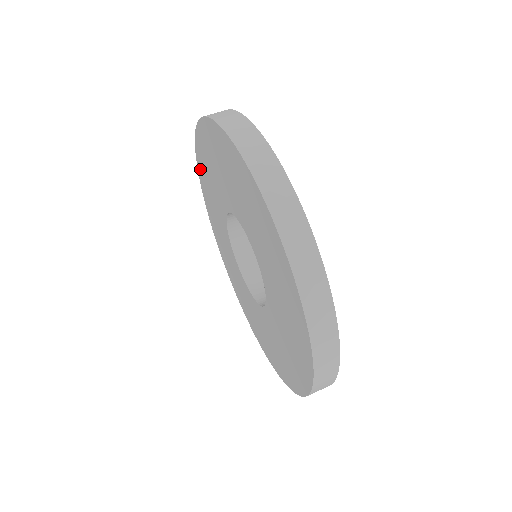
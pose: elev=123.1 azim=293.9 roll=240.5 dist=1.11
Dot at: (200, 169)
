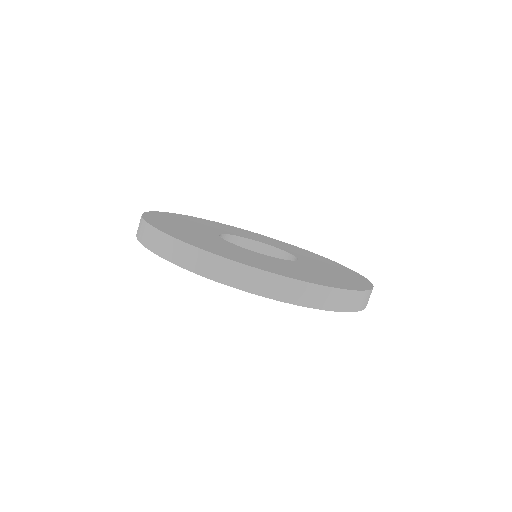
Dot at: occluded
